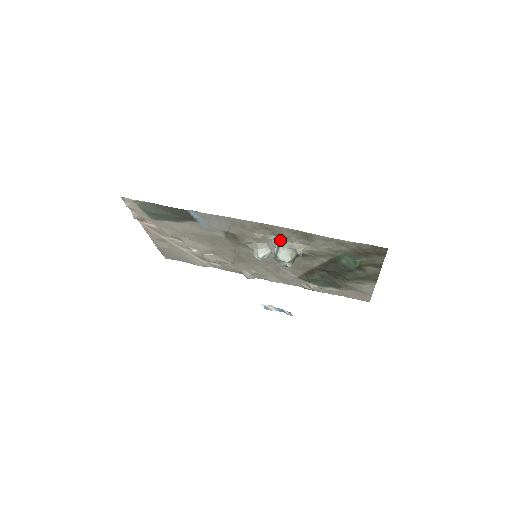
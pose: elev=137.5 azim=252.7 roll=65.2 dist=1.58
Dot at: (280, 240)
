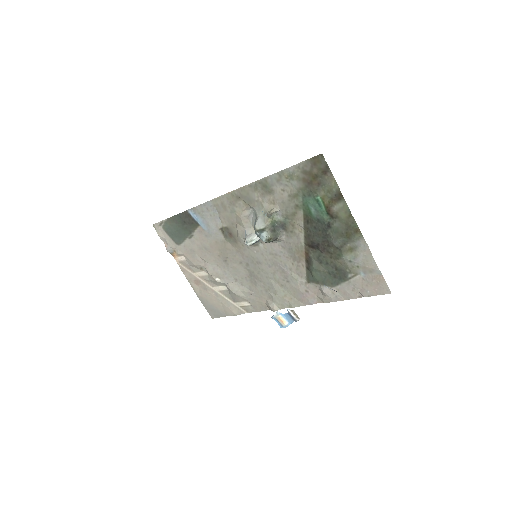
Dot at: (255, 210)
